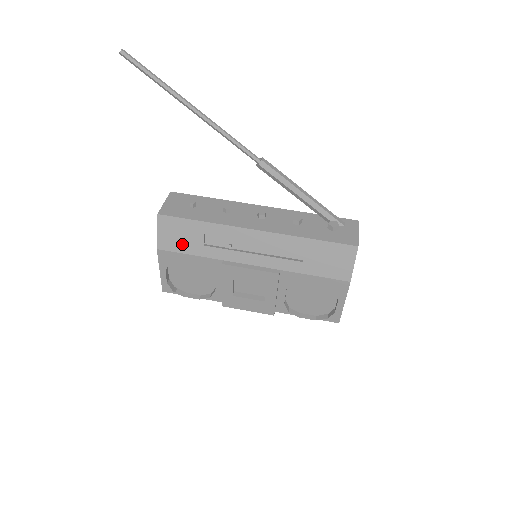
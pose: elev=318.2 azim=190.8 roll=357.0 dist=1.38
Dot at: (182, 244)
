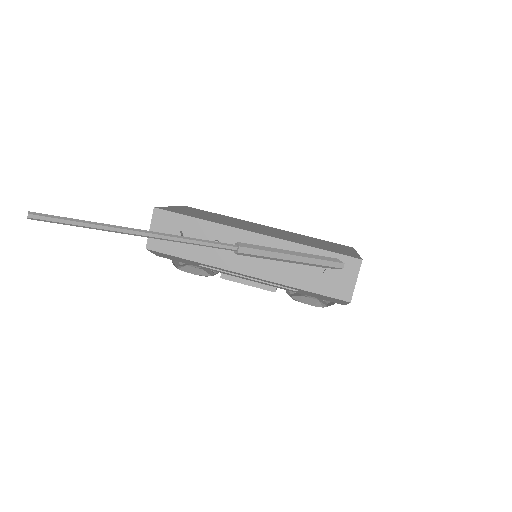
Dot at: (179, 261)
